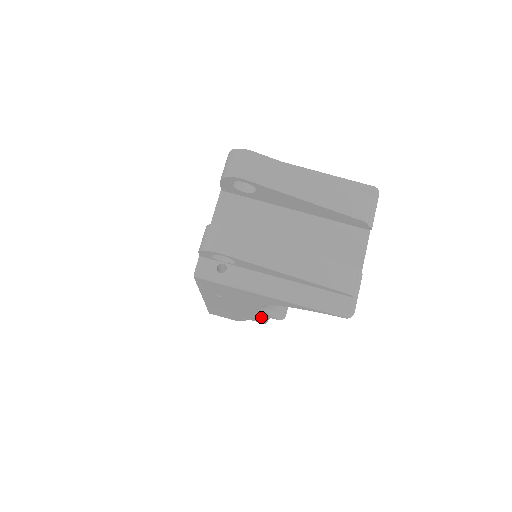
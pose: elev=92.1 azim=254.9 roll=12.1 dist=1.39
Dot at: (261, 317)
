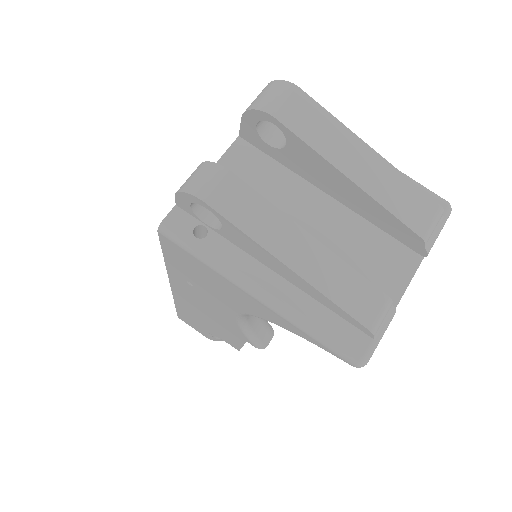
Dot at: (236, 337)
